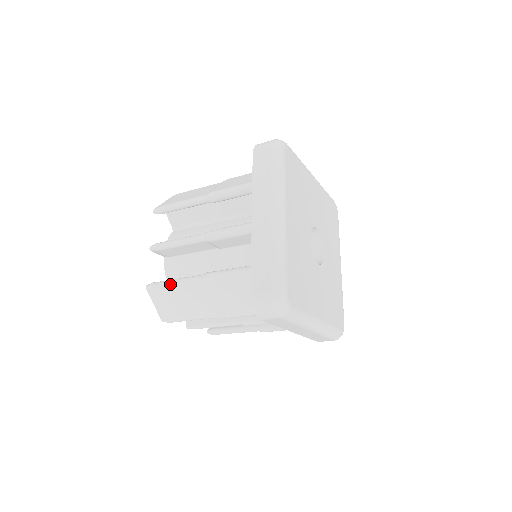
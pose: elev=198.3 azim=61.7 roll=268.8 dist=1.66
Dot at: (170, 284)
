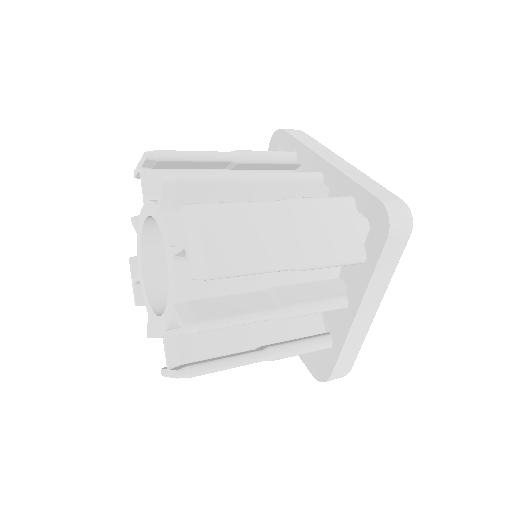
Dot at: (222, 370)
